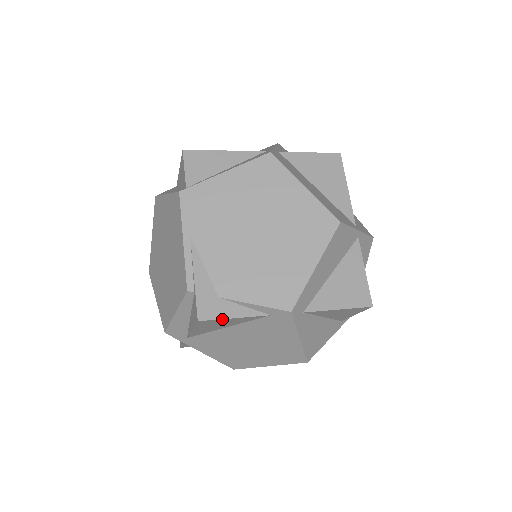
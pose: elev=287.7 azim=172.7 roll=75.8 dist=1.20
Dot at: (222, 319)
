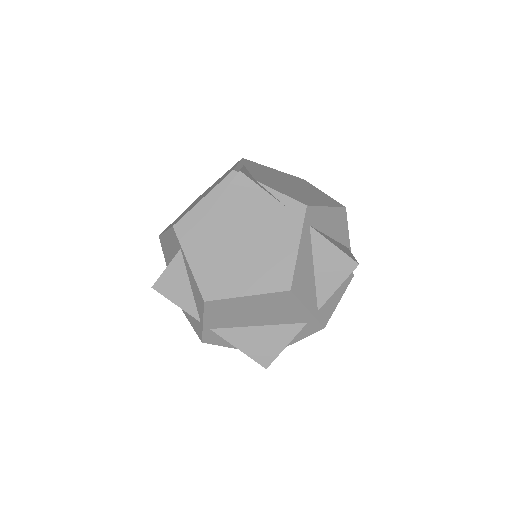
Dot at: (255, 184)
